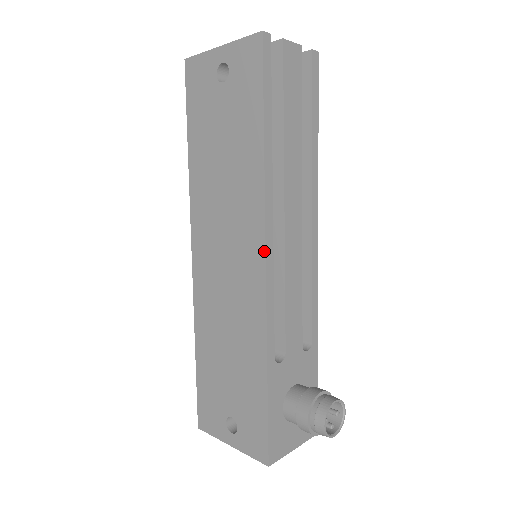
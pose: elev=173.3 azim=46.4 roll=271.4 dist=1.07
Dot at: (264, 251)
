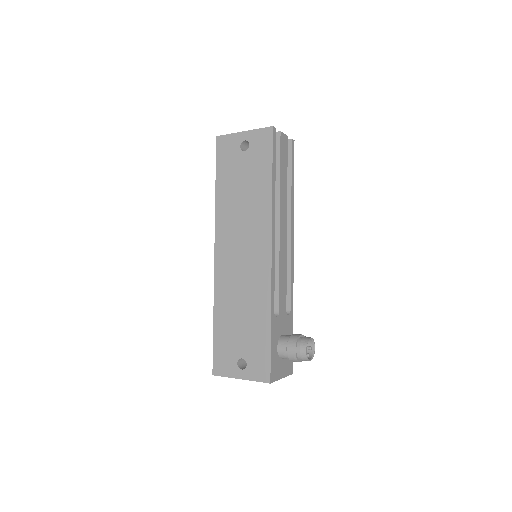
Dot at: (271, 246)
